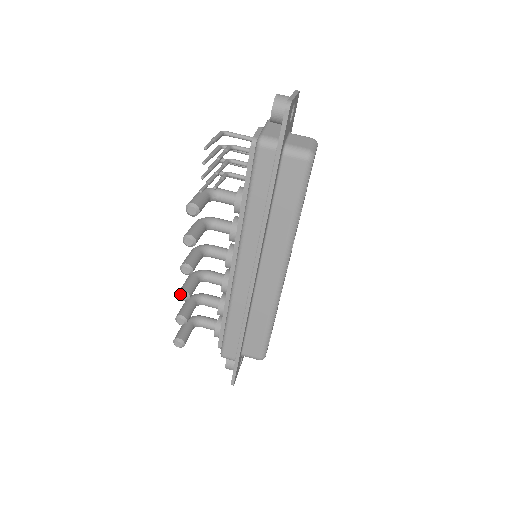
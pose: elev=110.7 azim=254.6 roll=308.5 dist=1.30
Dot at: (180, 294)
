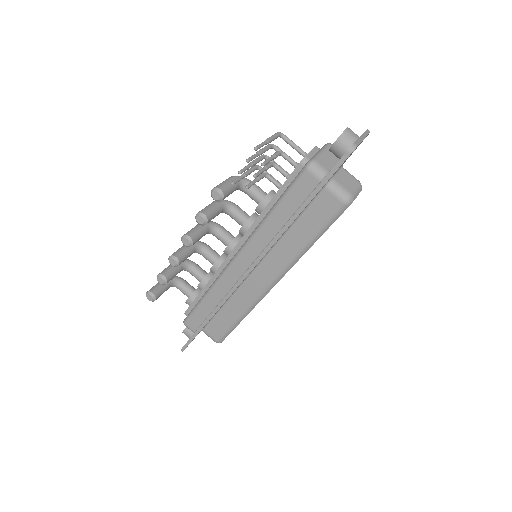
Dot at: (171, 258)
